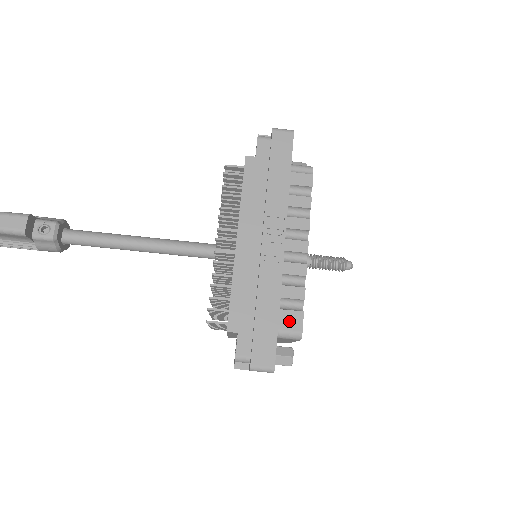
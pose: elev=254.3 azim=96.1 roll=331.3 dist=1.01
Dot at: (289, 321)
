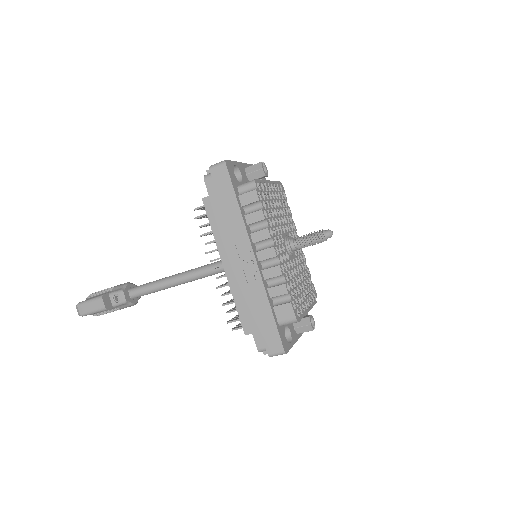
Dot at: (283, 313)
